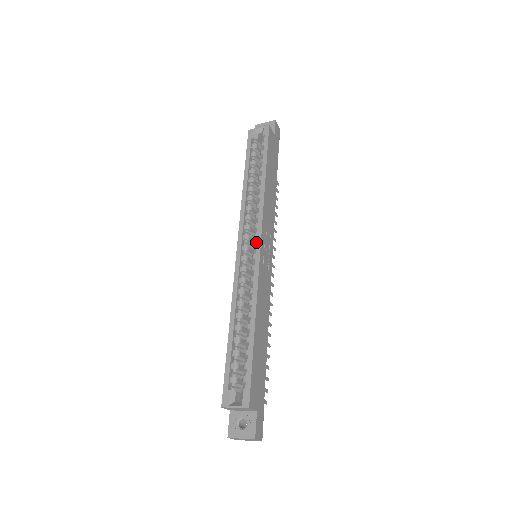
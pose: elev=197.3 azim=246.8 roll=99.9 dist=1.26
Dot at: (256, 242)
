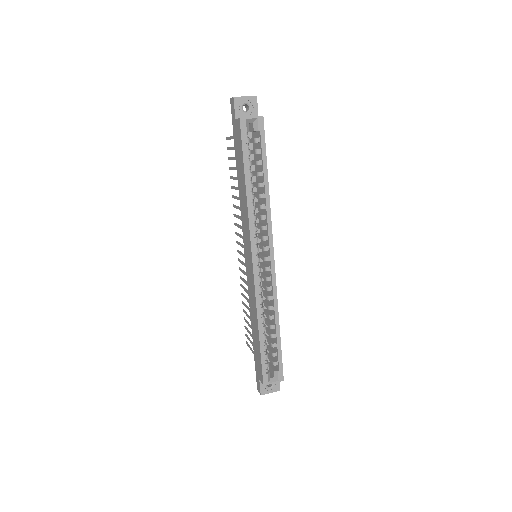
Dot at: (270, 256)
